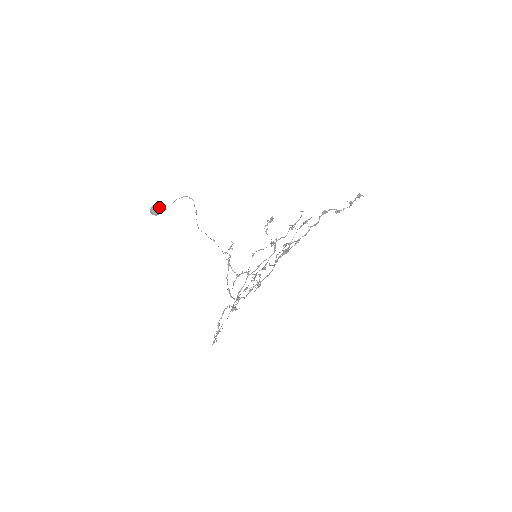
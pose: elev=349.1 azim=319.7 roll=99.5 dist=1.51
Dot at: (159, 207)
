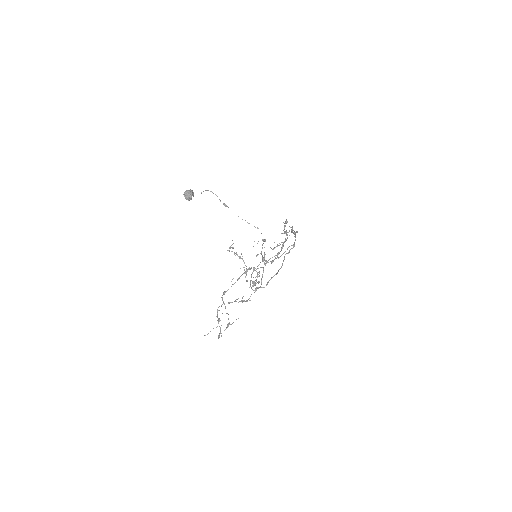
Dot at: occluded
